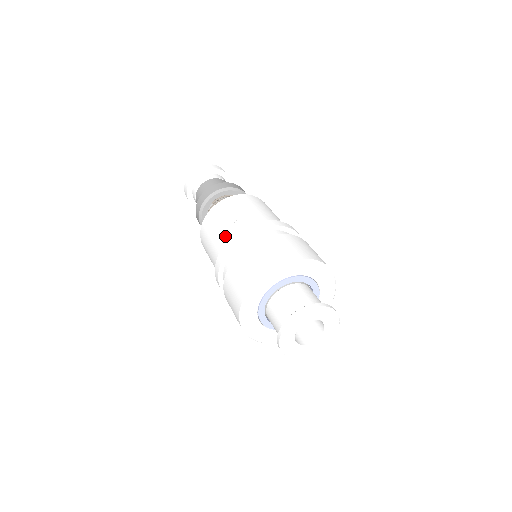
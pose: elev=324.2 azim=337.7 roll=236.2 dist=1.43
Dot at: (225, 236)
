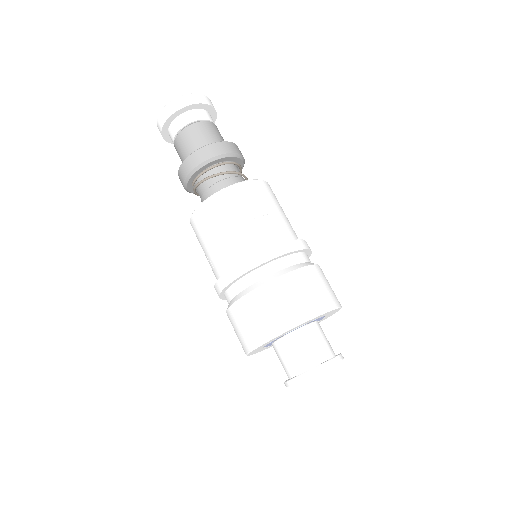
Dot at: (212, 270)
